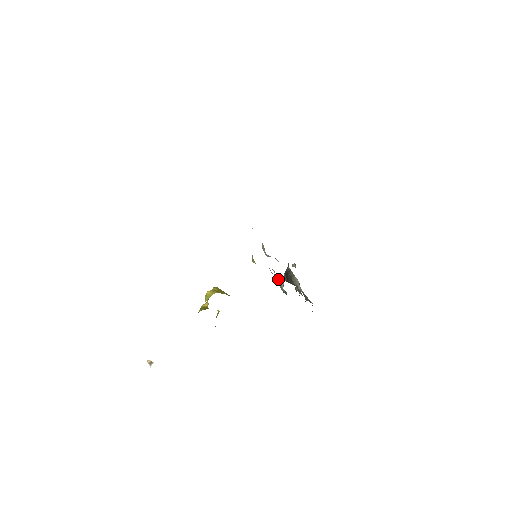
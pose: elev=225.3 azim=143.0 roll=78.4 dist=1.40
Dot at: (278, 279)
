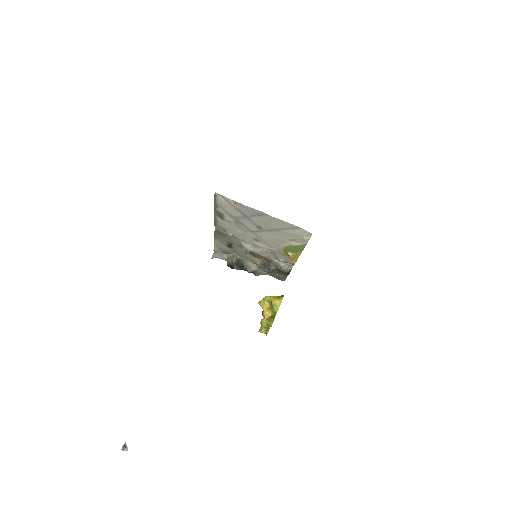
Dot at: (281, 264)
